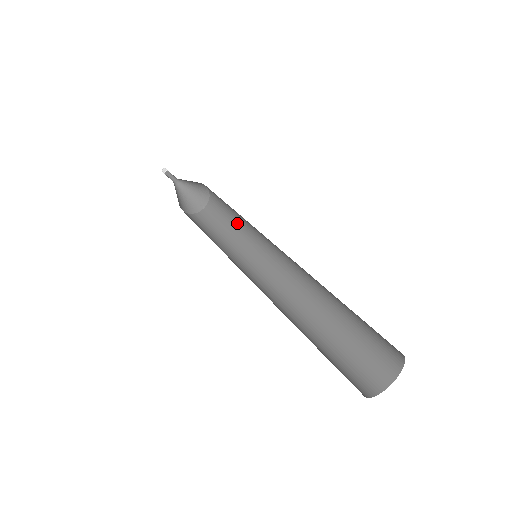
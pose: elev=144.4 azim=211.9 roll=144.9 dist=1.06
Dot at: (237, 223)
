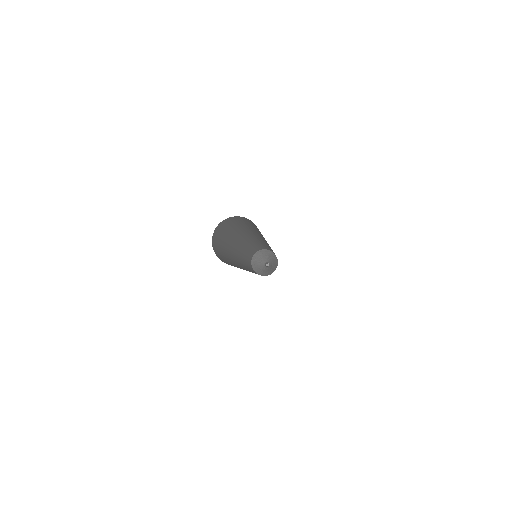
Dot at: occluded
